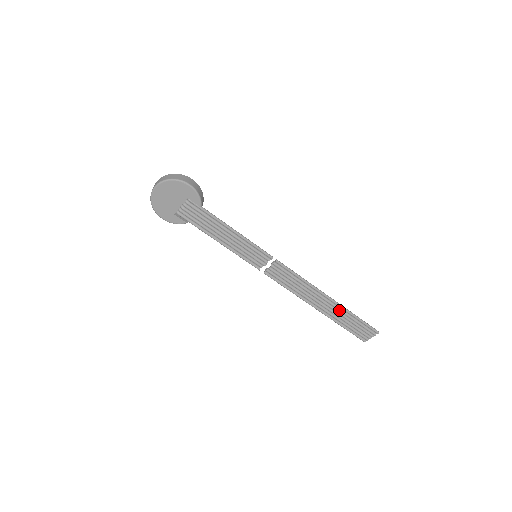
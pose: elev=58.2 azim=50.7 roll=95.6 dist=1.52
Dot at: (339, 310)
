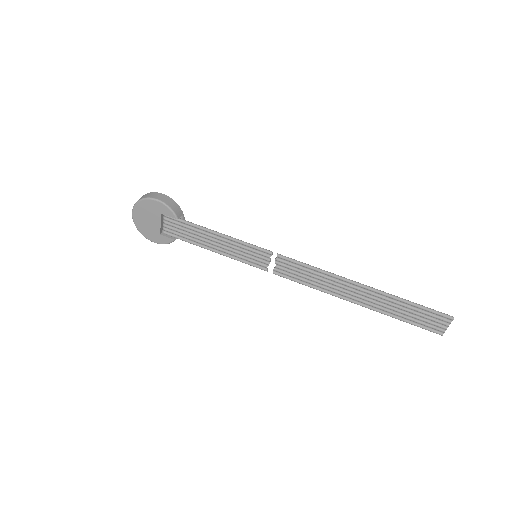
Dot at: (382, 298)
